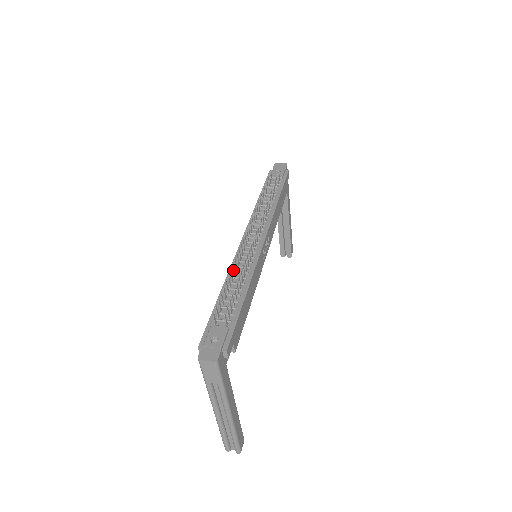
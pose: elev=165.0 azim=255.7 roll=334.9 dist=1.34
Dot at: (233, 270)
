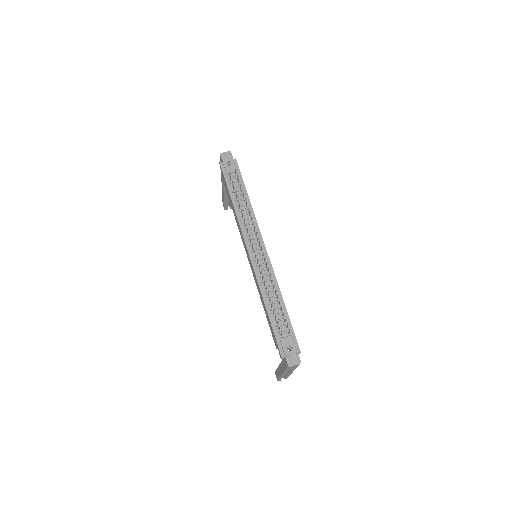
Dot at: (266, 289)
